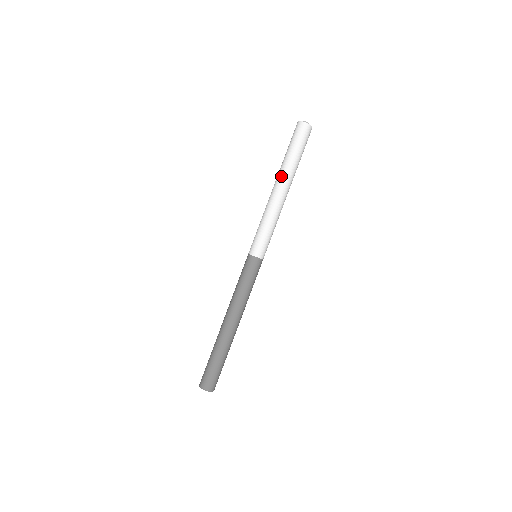
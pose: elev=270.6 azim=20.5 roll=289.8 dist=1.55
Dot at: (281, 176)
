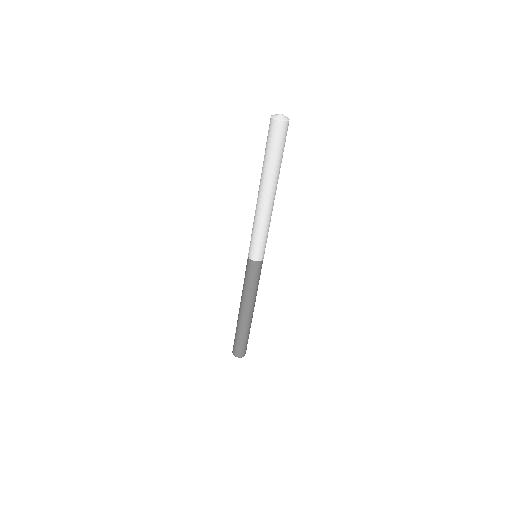
Dot at: (267, 185)
